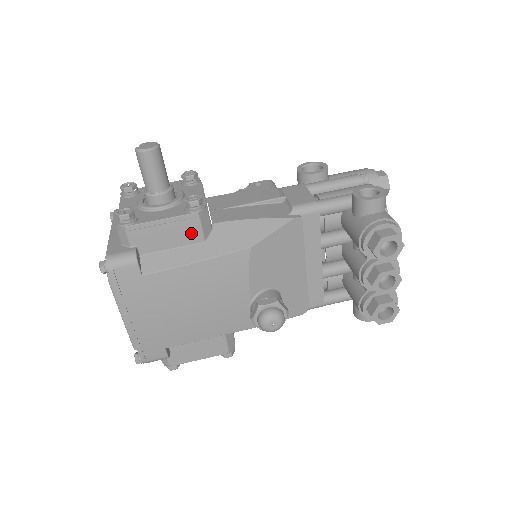
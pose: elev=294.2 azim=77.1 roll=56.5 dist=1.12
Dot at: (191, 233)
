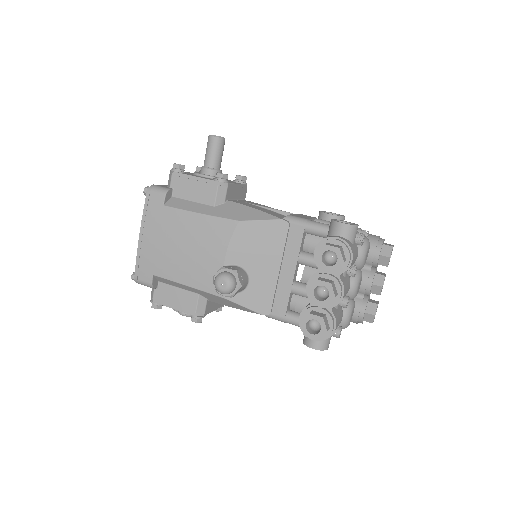
Dot at: (208, 195)
